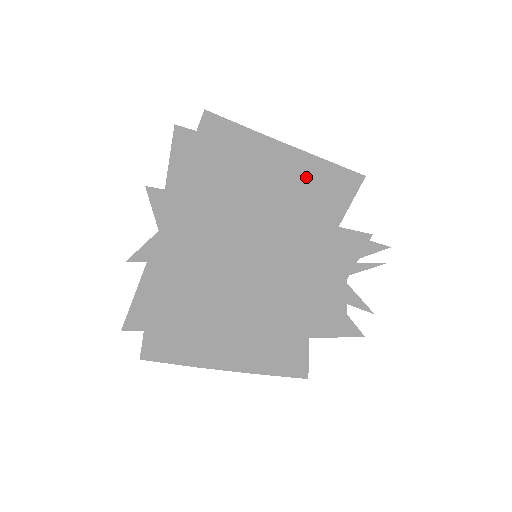
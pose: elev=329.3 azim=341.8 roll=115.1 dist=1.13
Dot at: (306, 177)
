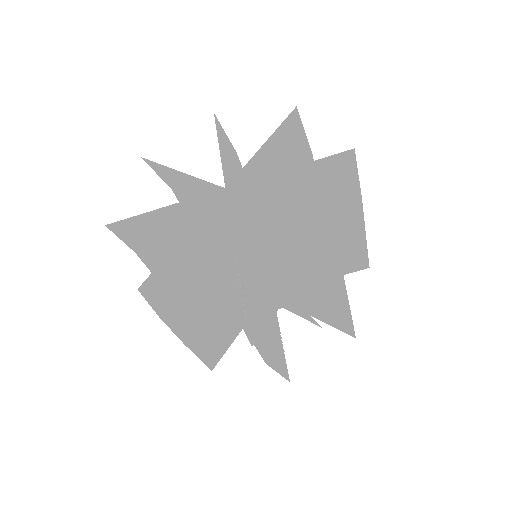
Dot at: (345, 241)
